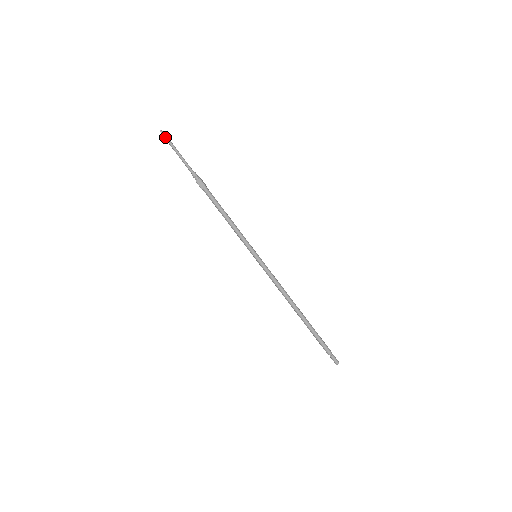
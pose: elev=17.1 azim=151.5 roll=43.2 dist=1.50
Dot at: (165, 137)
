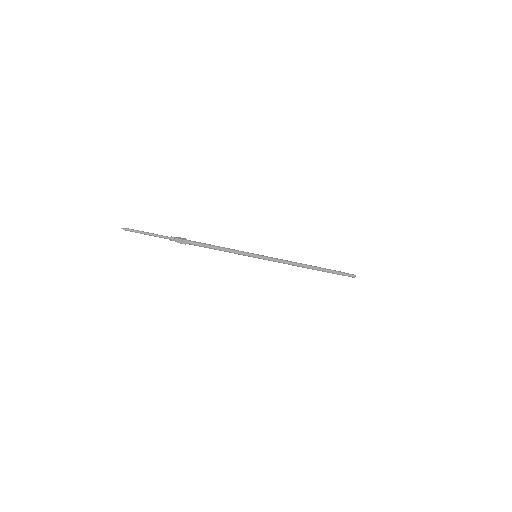
Dot at: (130, 231)
